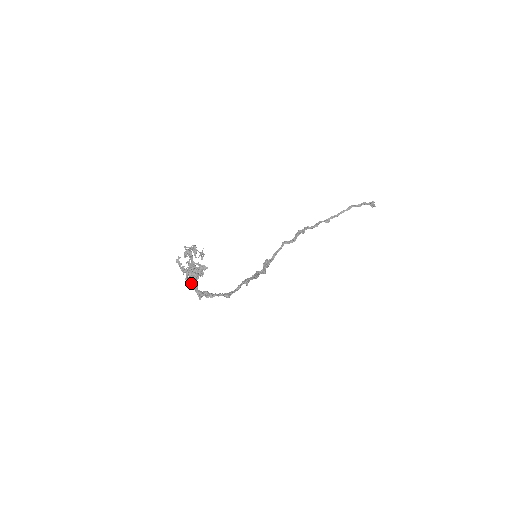
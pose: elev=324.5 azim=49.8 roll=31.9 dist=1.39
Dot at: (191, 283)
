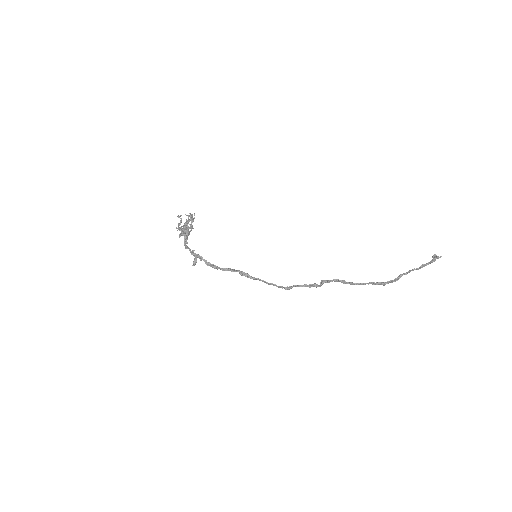
Dot at: (180, 233)
